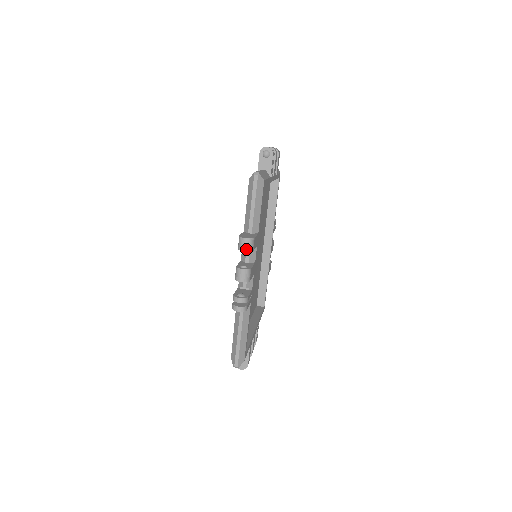
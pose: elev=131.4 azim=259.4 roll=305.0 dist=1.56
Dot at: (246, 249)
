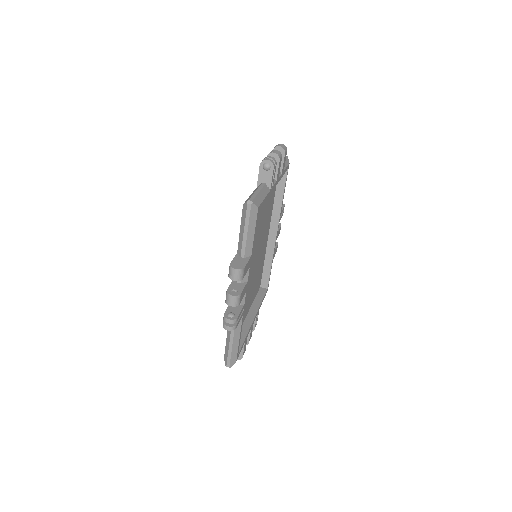
Dot at: (235, 278)
